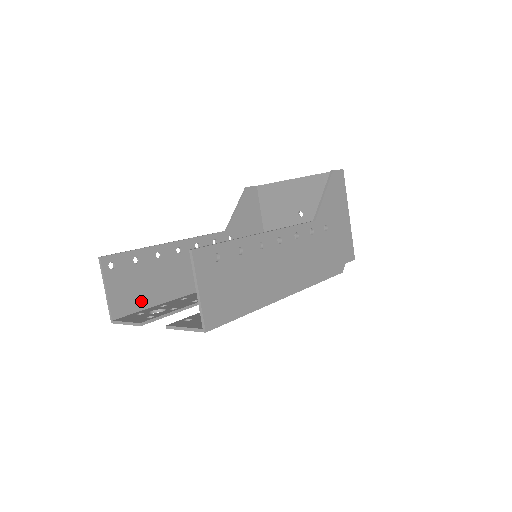
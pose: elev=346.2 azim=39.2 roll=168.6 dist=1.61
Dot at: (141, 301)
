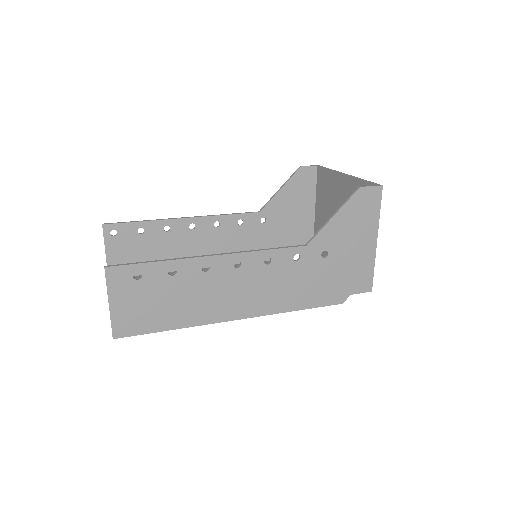
Dot at: occluded
